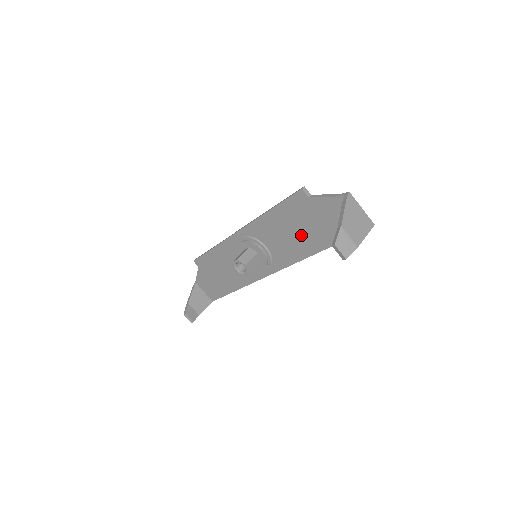
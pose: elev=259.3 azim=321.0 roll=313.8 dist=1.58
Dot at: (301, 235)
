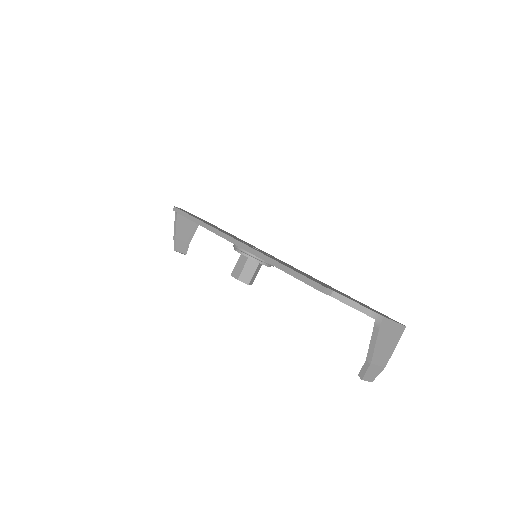
Dot at: occluded
